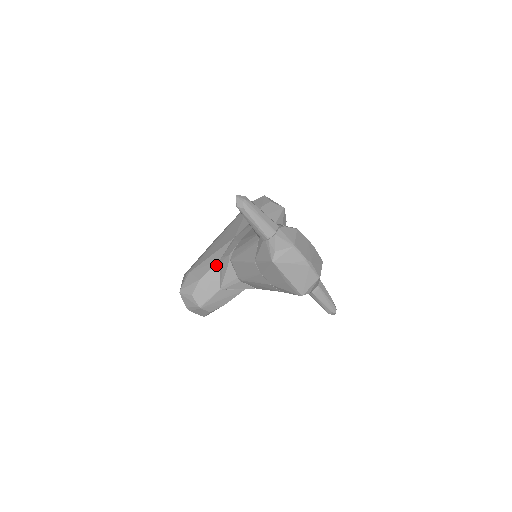
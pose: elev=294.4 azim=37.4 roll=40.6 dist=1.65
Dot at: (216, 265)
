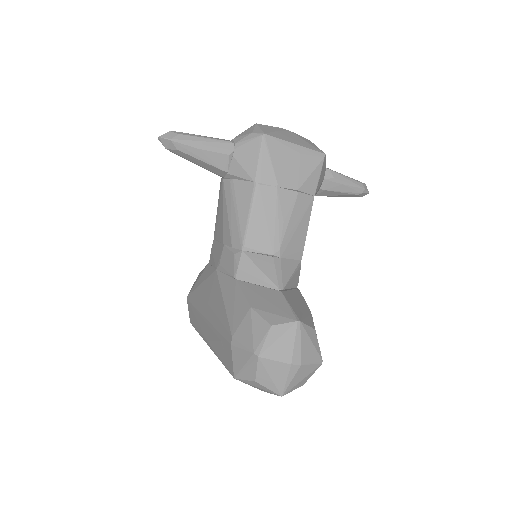
Dot at: (240, 285)
